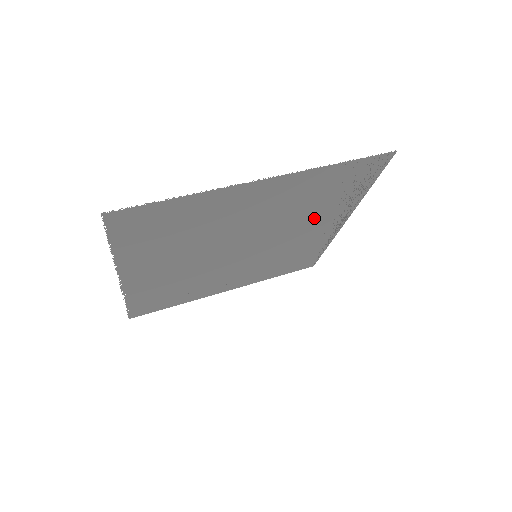
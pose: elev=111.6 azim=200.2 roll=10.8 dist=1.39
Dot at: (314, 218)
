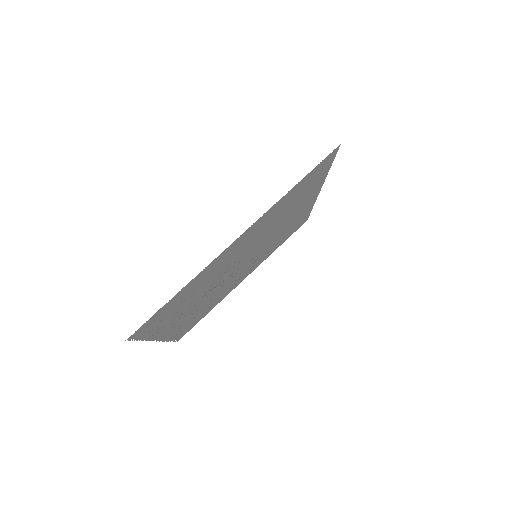
Dot at: (292, 212)
